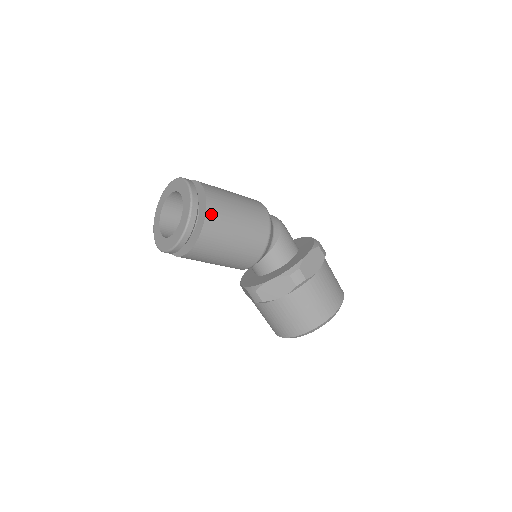
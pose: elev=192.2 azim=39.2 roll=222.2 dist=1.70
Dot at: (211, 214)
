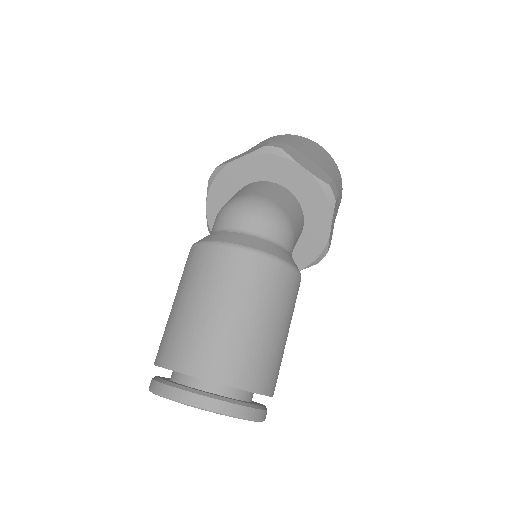
Dot at: occluded
